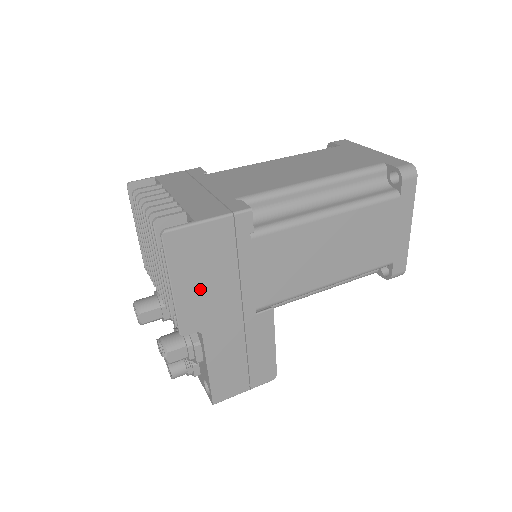
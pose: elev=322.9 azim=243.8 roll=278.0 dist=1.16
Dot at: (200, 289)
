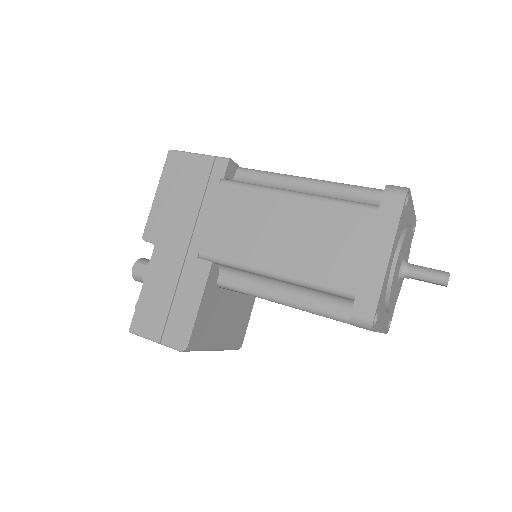
Dot at: (171, 206)
